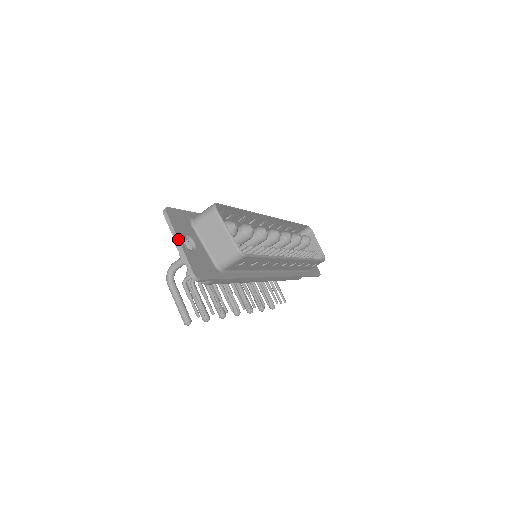
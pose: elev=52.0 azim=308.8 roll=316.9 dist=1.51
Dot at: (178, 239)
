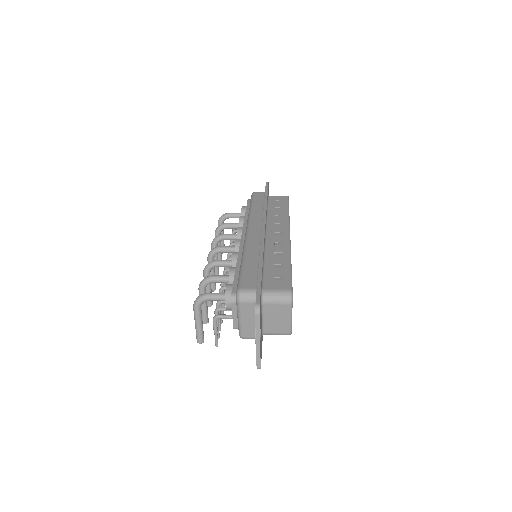
Dot at: occluded
